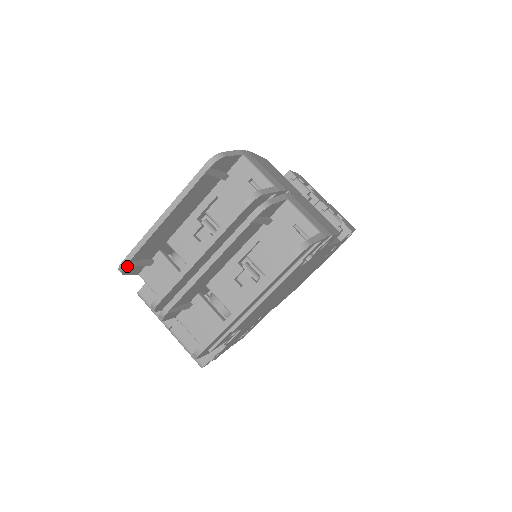
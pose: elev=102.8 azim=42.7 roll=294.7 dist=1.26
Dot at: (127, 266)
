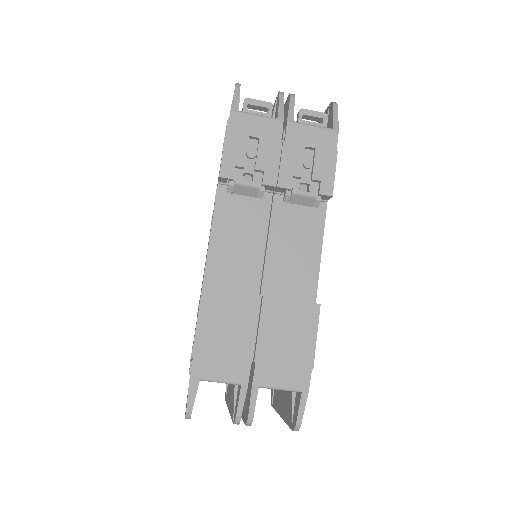
Dot at: occluded
